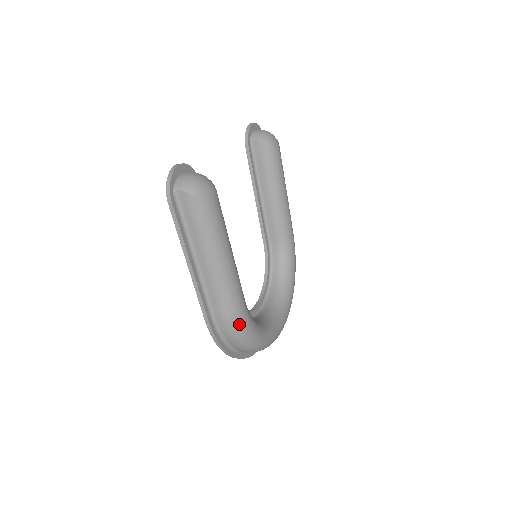
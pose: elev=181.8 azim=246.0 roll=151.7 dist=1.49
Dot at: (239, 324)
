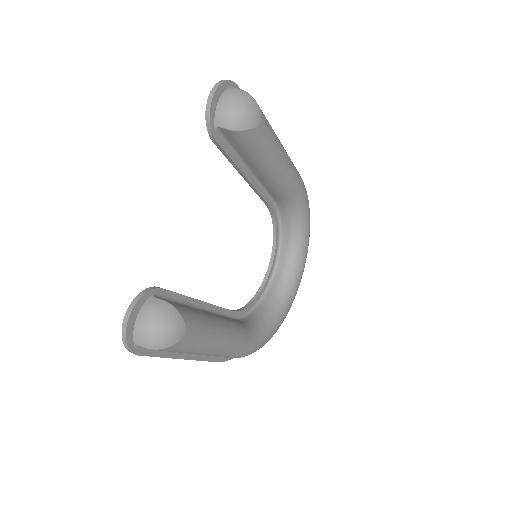
Dot at: (248, 354)
